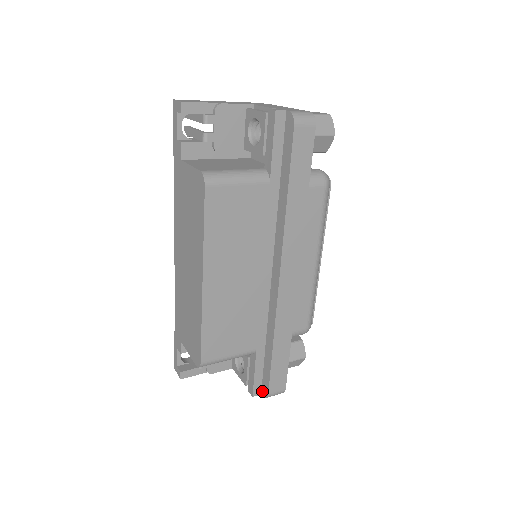
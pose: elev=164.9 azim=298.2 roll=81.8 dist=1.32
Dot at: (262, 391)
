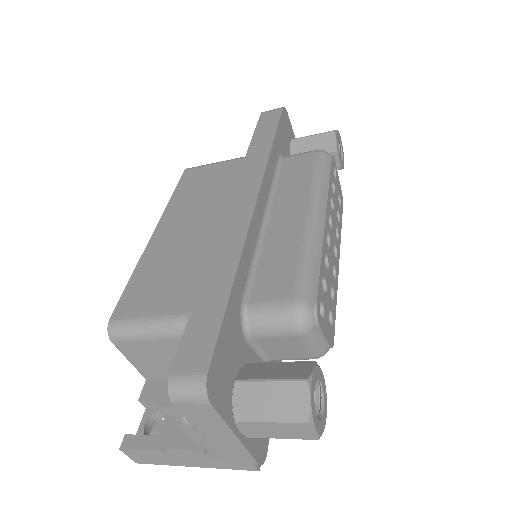
Dot at: occluded
